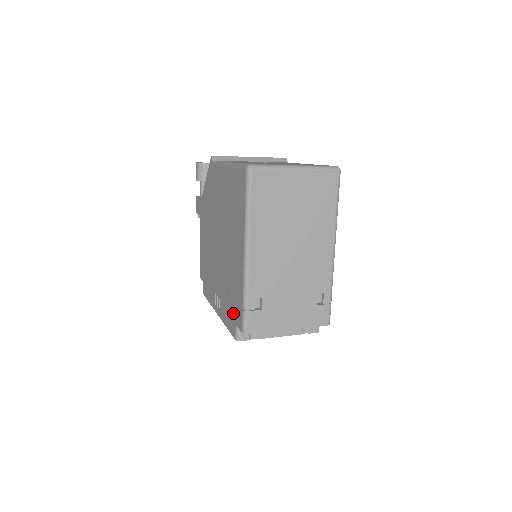
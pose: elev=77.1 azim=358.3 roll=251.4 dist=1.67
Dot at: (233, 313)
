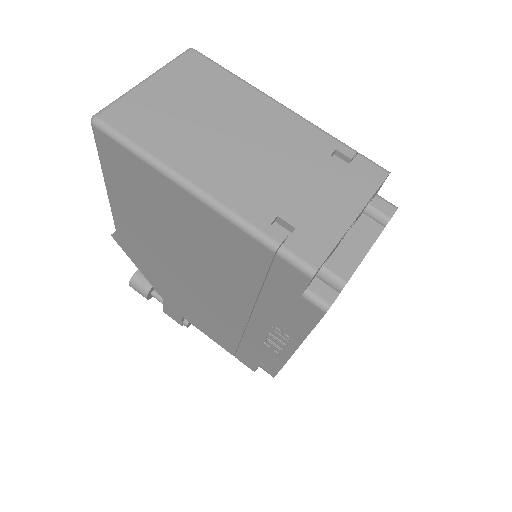
Dot at: (285, 293)
